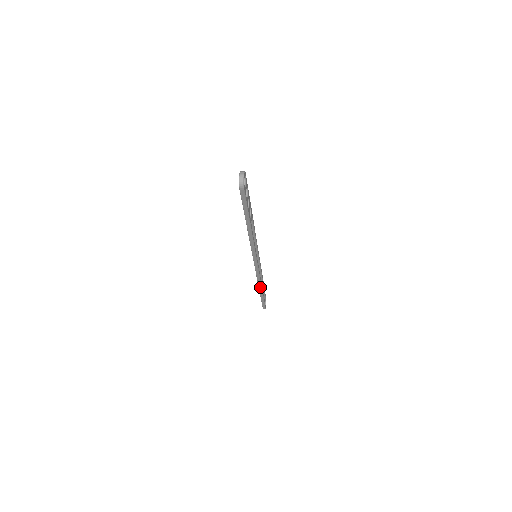
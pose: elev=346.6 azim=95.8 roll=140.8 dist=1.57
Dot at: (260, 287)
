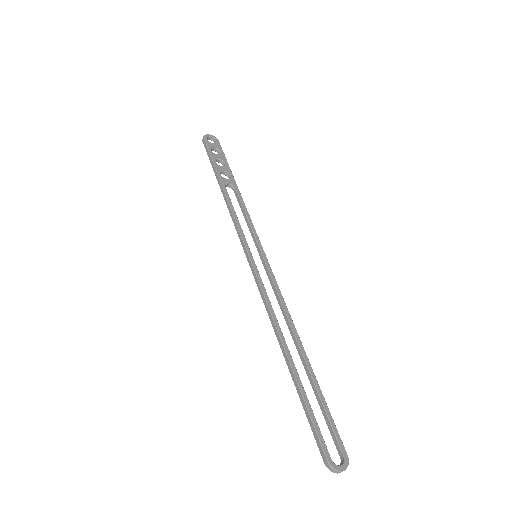
Dot at: (279, 338)
